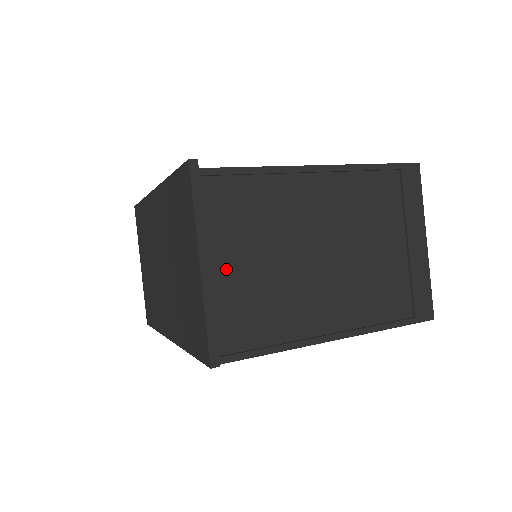
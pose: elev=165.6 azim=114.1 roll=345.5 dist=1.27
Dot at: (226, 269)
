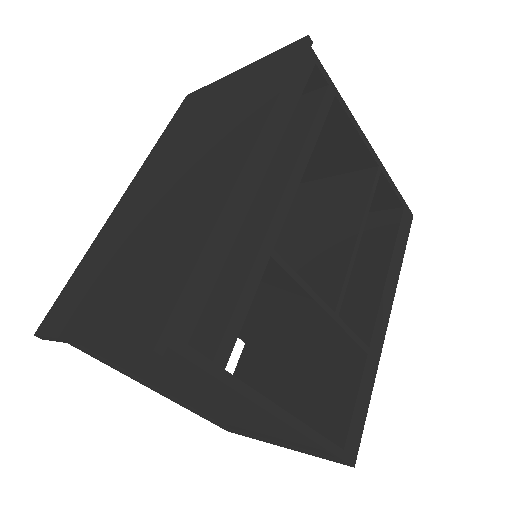
Dot at: occluded
